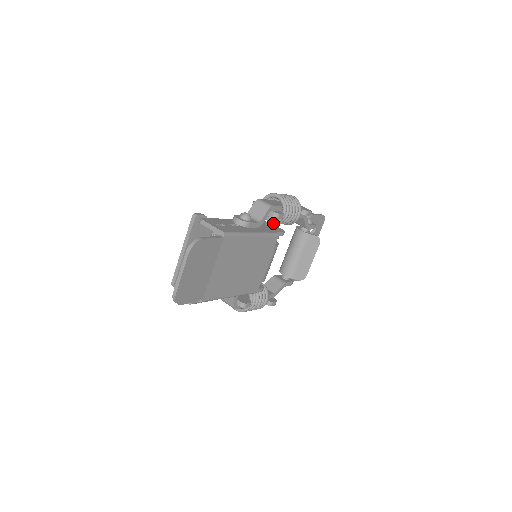
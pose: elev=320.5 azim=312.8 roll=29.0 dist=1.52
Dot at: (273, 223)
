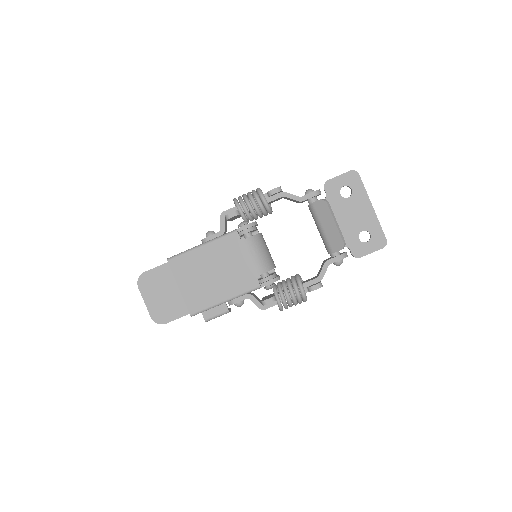
Dot at: (240, 223)
